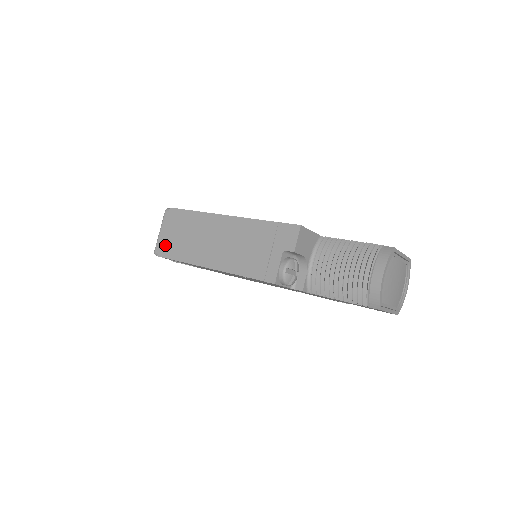
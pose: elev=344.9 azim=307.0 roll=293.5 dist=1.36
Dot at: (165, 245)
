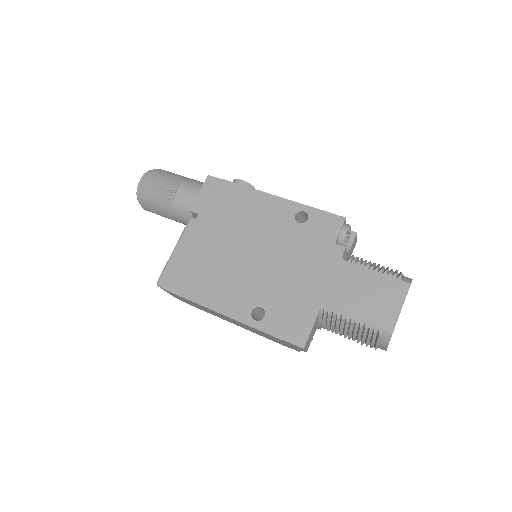
Dot at: occluded
